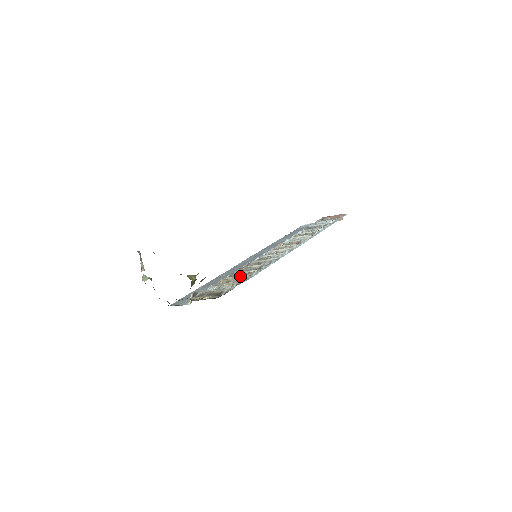
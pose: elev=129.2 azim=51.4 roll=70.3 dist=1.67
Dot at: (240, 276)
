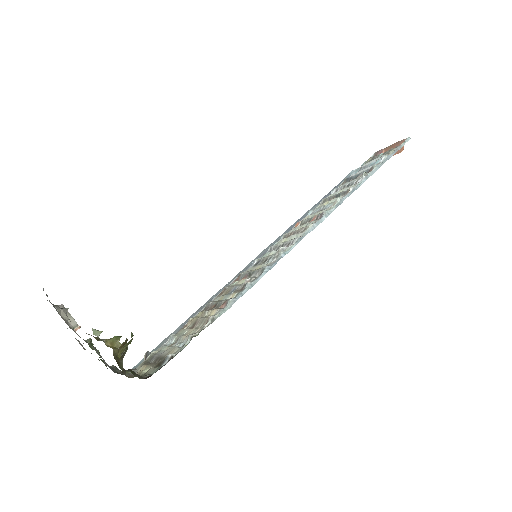
Dot at: (210, 311)
